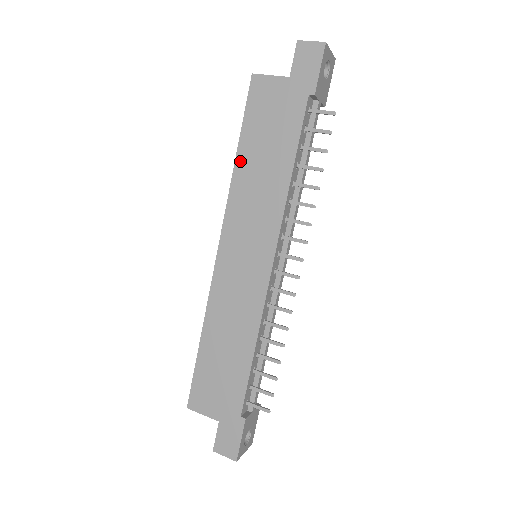
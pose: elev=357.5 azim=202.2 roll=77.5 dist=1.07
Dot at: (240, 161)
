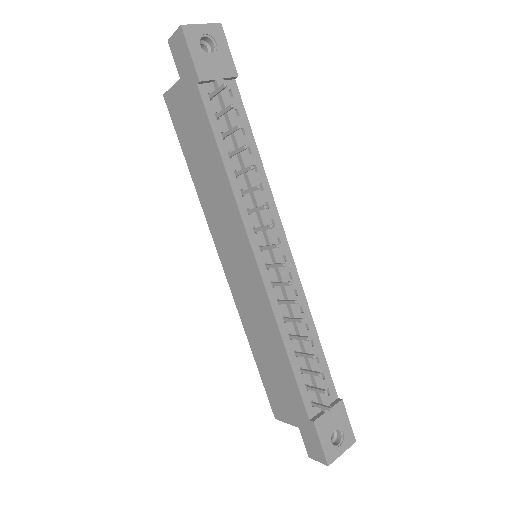
Dot at: (194, 178)
